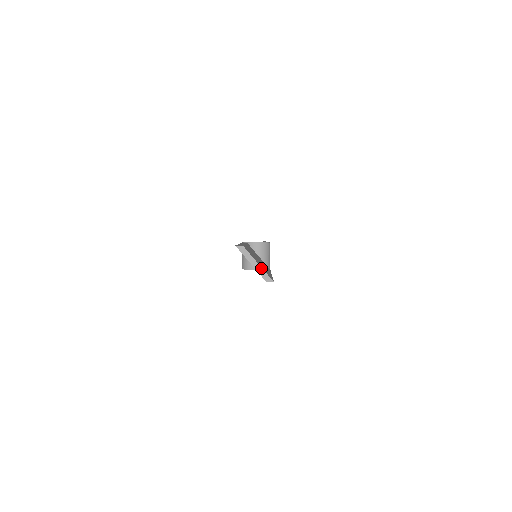
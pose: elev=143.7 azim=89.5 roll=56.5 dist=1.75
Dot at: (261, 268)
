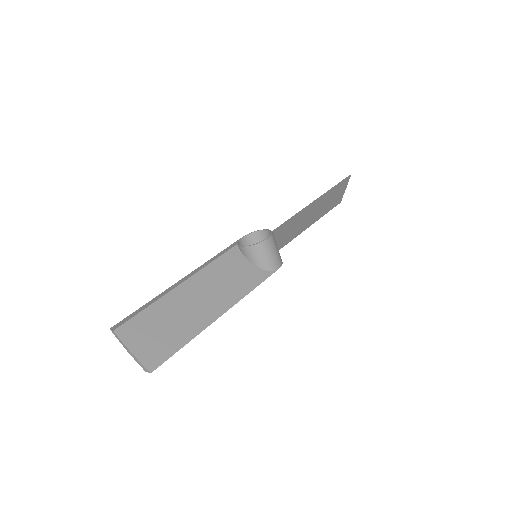
Dot at: (135, 357)
